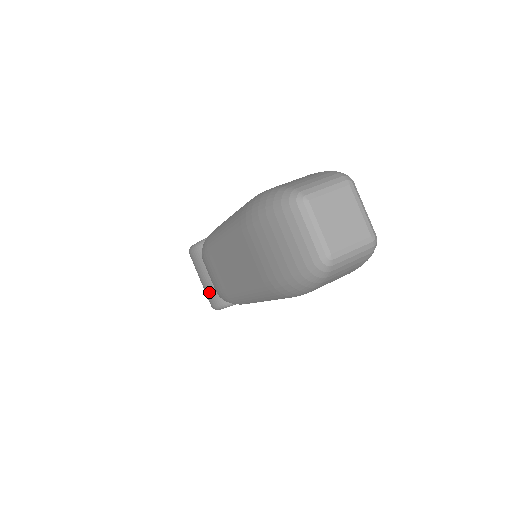
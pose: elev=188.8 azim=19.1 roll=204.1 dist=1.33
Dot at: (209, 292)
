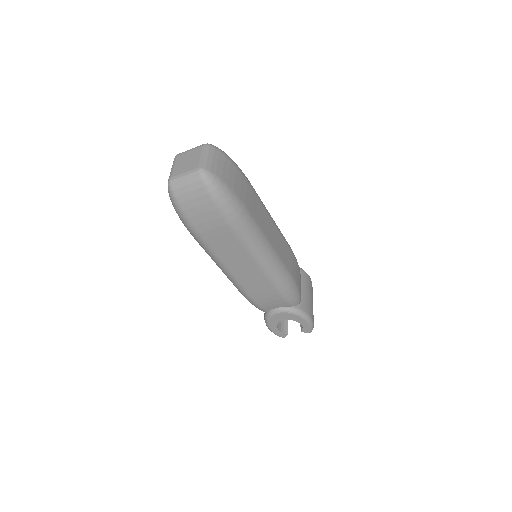
Dot at: occluded
